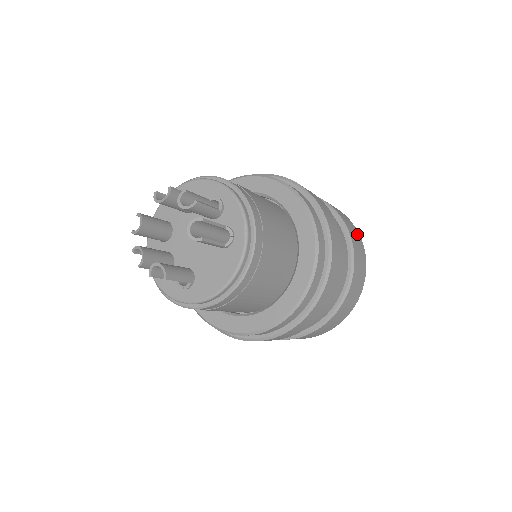
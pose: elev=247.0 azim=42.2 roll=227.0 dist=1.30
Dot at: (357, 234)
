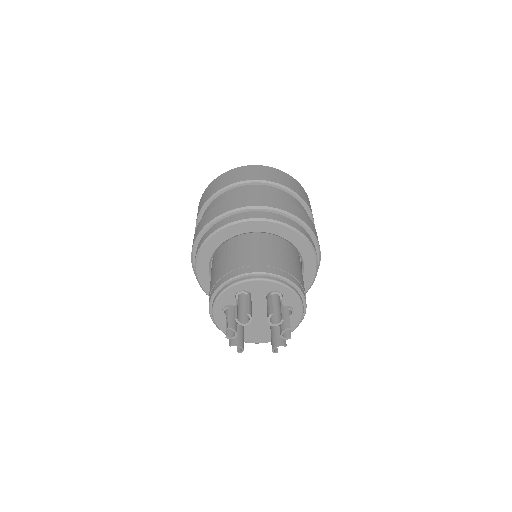
Dot at: occluded
